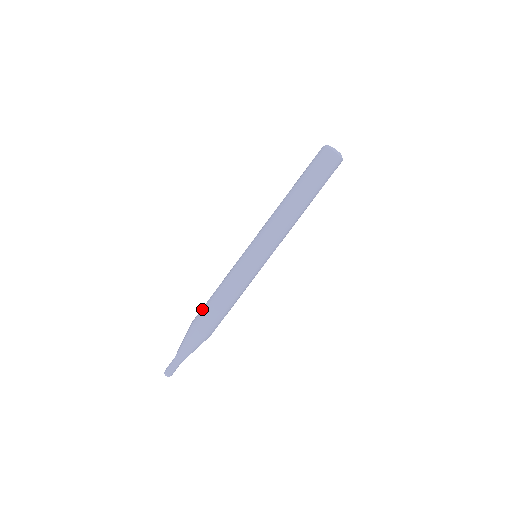
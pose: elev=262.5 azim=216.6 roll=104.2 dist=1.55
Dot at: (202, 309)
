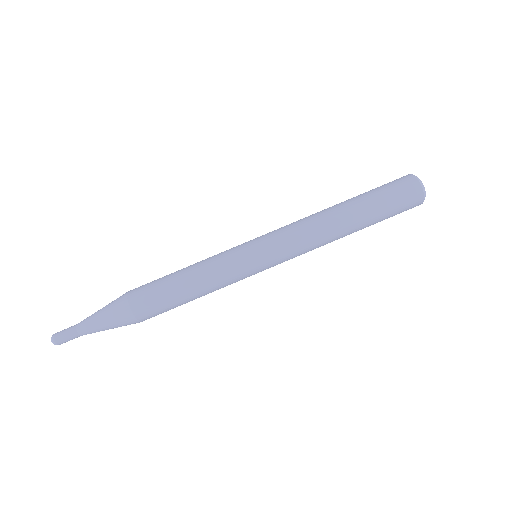
Dot at: (153, 293)
